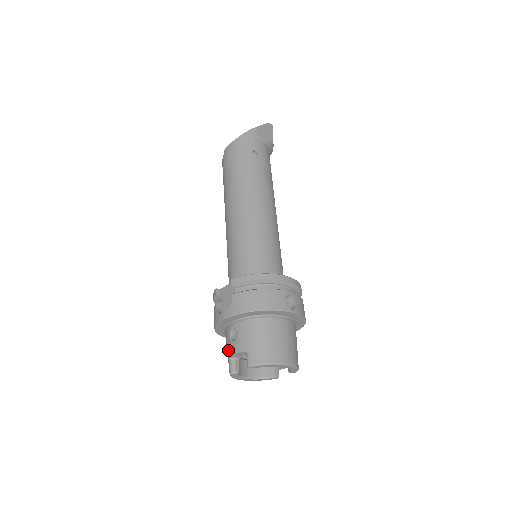
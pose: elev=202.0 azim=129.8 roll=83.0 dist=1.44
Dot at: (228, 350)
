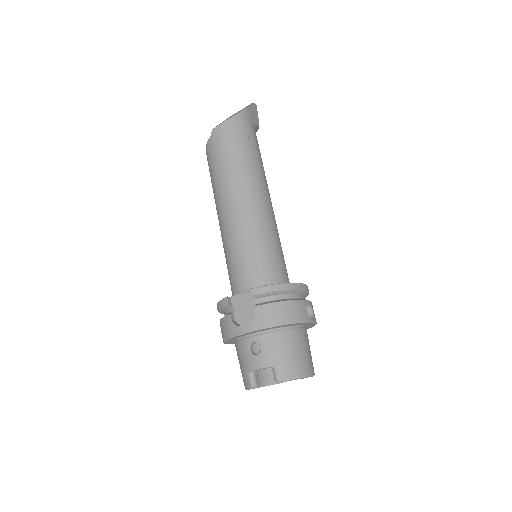
Dot at: (246, 363)
